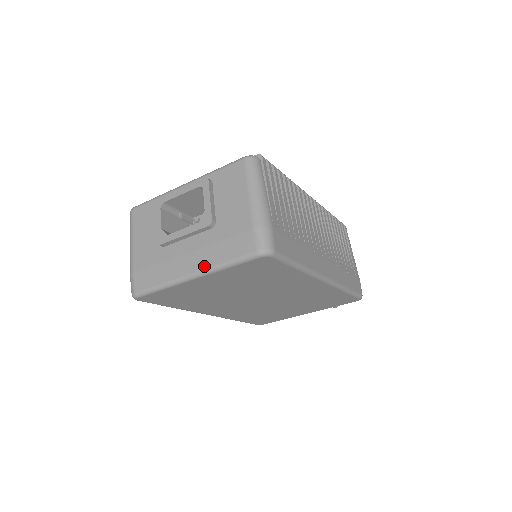
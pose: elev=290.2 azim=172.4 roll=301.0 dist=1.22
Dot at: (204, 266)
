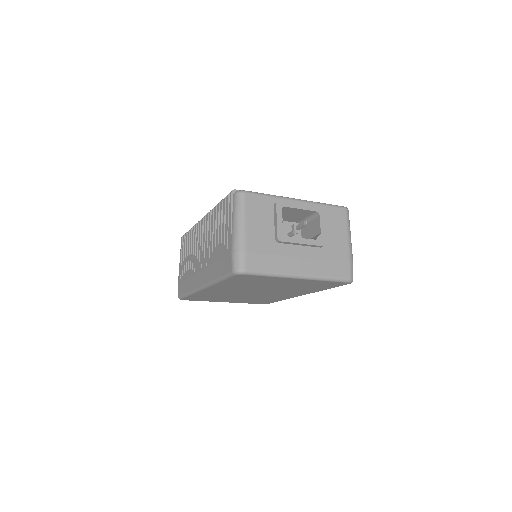
Dot at: (312, 273)
